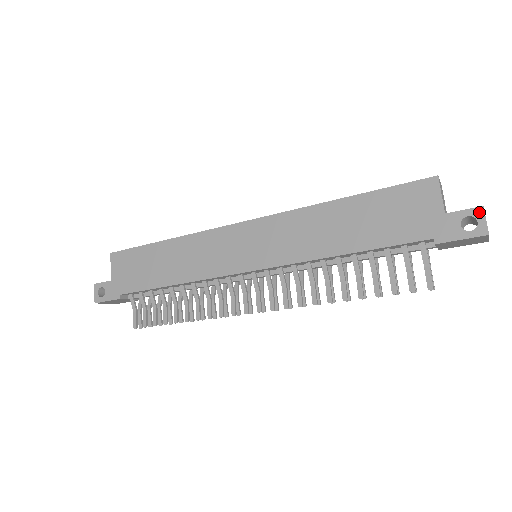
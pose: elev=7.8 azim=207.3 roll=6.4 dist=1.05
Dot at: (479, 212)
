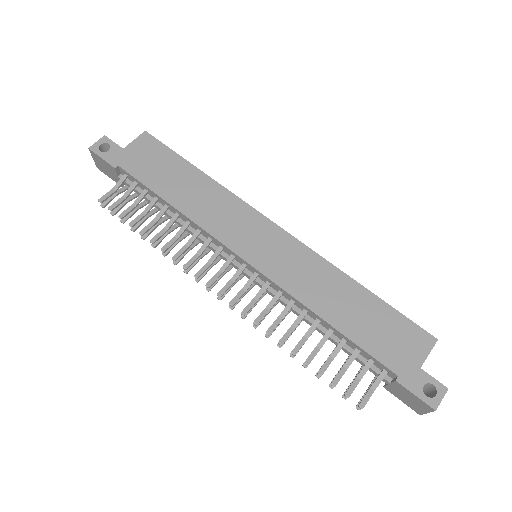
Dot at: (443, 390)
